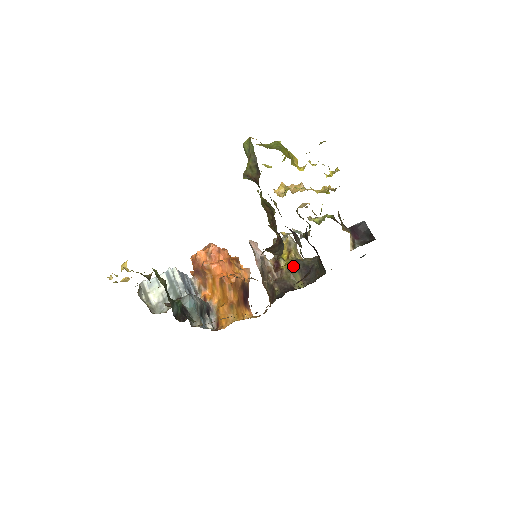
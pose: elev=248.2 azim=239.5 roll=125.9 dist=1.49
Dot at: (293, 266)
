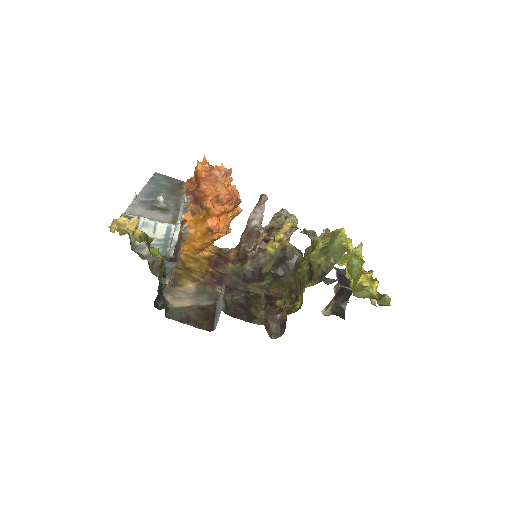
Dot at: (276, 254)
